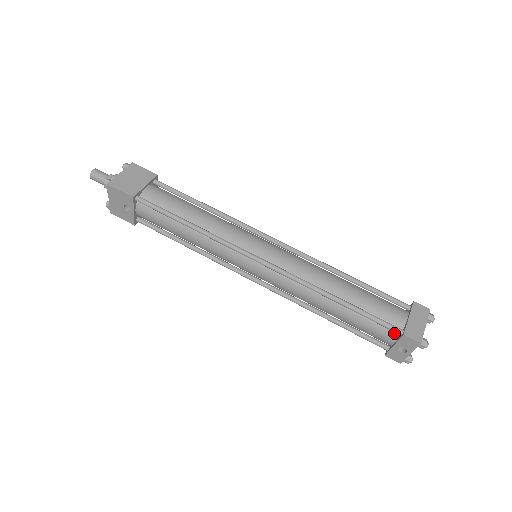
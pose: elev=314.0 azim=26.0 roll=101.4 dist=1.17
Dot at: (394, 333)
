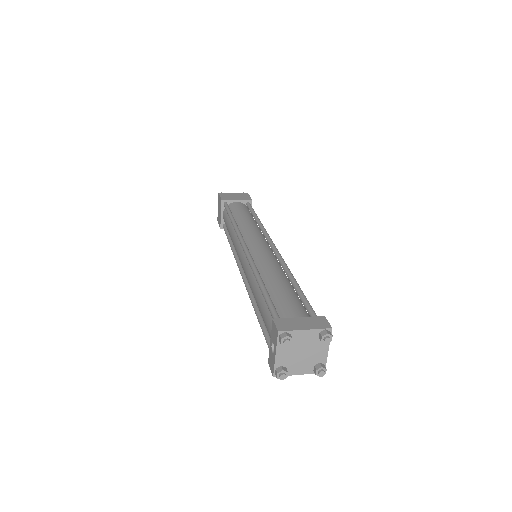
Dot at: occluded
